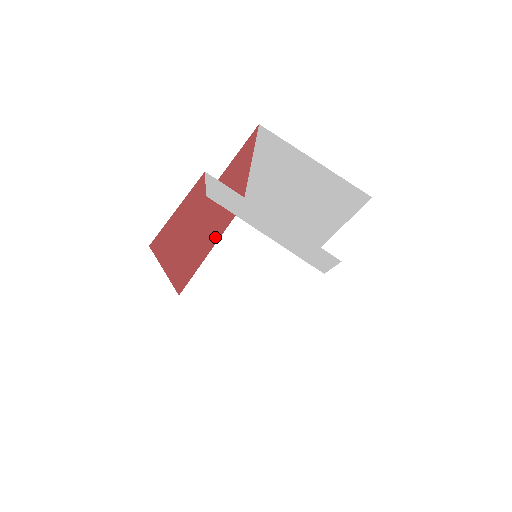
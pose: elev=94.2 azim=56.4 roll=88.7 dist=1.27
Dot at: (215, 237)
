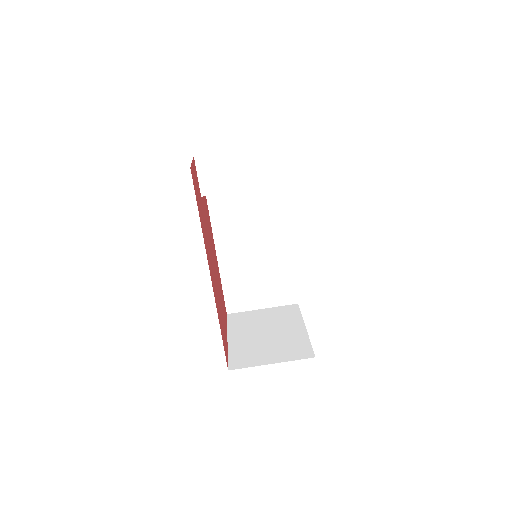
Dot at: (223, 316)
